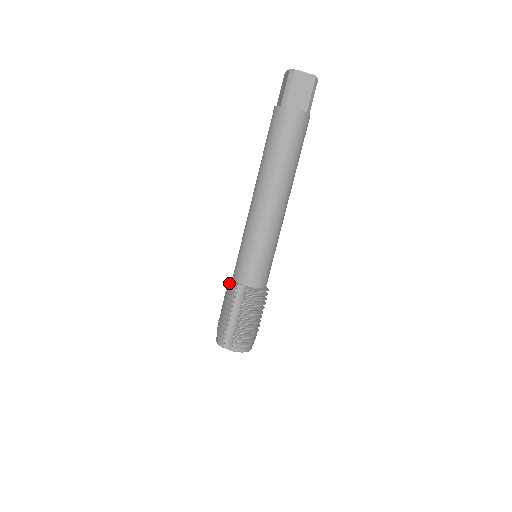
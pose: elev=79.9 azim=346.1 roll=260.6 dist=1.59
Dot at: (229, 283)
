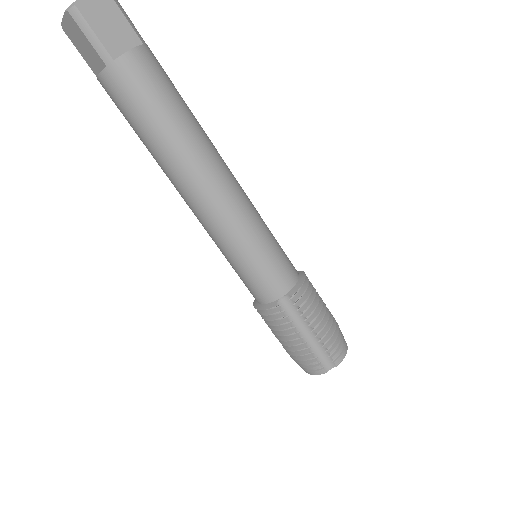
Dot at: (262, 312)
